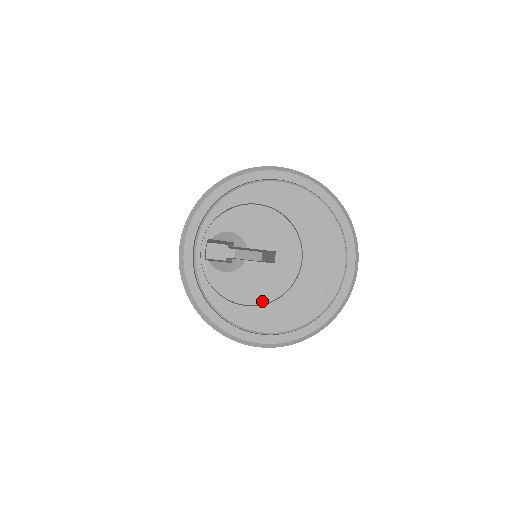
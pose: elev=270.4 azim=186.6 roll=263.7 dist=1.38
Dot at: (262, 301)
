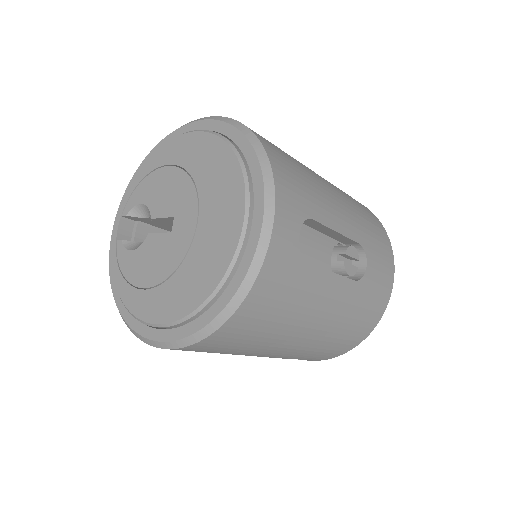
Dot at: (155, 282)
